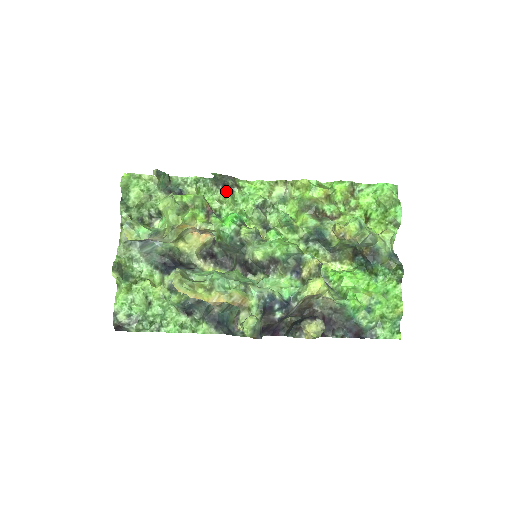
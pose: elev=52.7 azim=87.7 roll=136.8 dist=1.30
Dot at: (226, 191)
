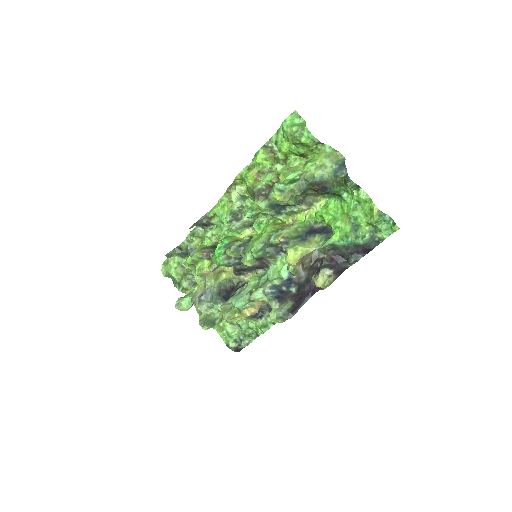
Dot at: (209, 226)
